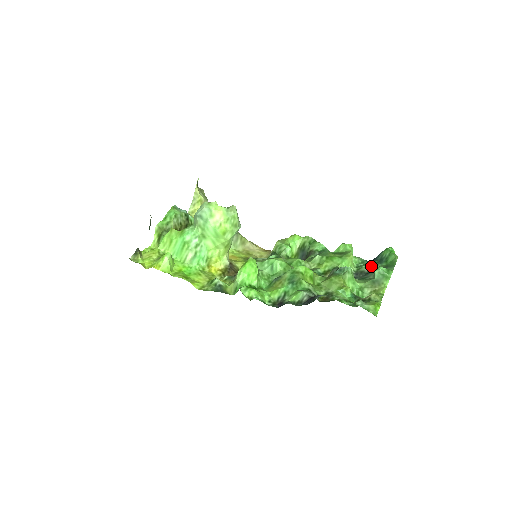
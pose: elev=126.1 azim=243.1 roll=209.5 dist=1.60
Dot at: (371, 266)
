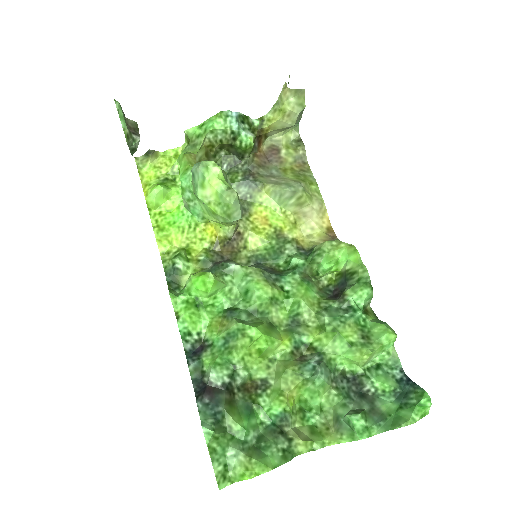
Dot at: (380, 389)
